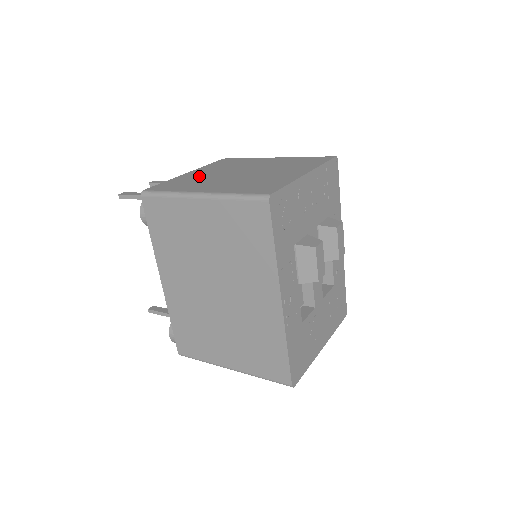
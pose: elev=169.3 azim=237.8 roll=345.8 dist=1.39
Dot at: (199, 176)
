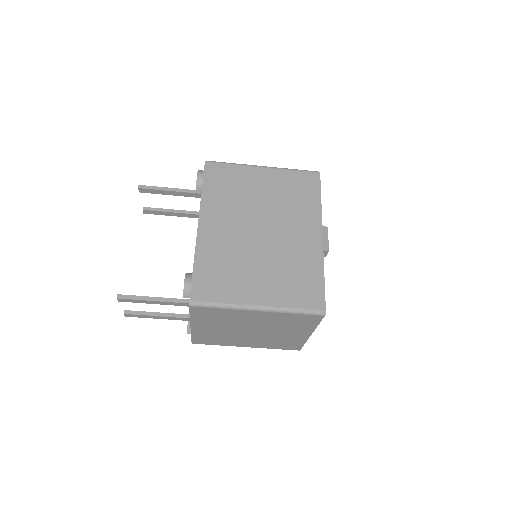
Dot at: occluded
